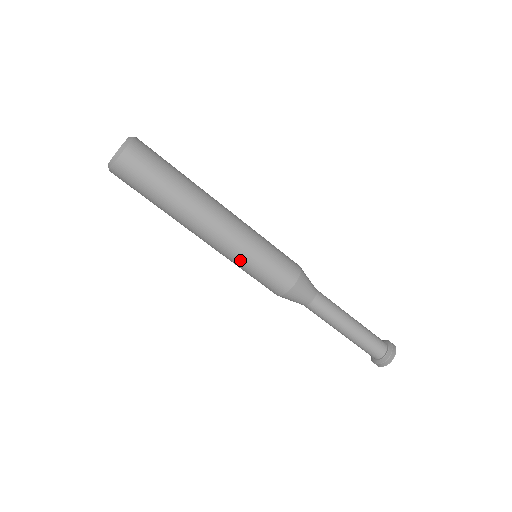
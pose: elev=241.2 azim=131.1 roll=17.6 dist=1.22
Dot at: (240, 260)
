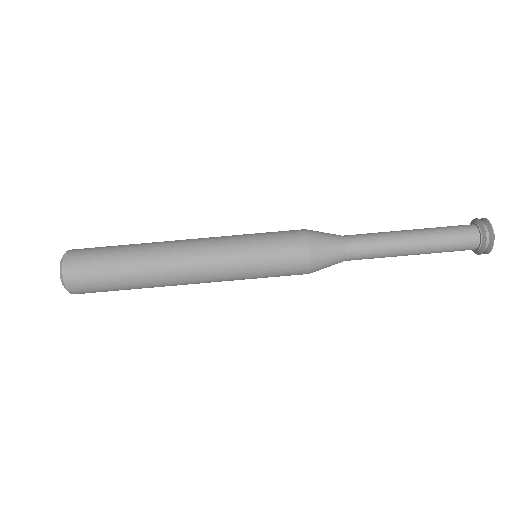
Dot at: (238, 262)
